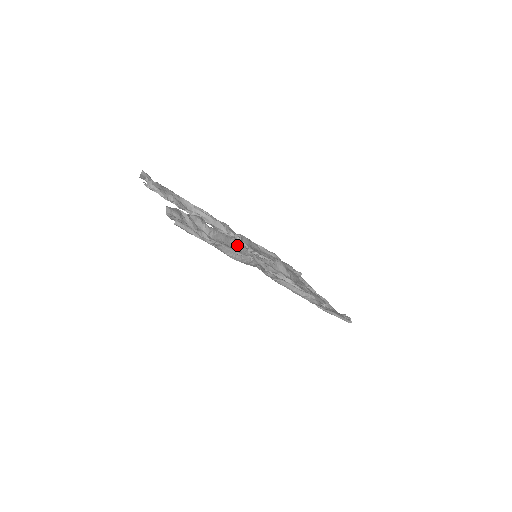
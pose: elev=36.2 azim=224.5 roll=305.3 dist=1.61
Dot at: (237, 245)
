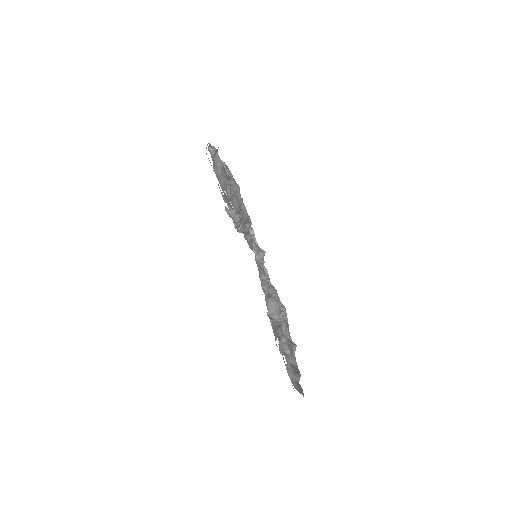
Dot at: occluded
